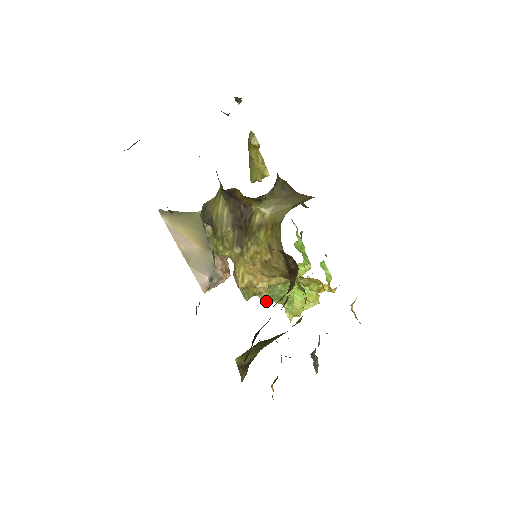
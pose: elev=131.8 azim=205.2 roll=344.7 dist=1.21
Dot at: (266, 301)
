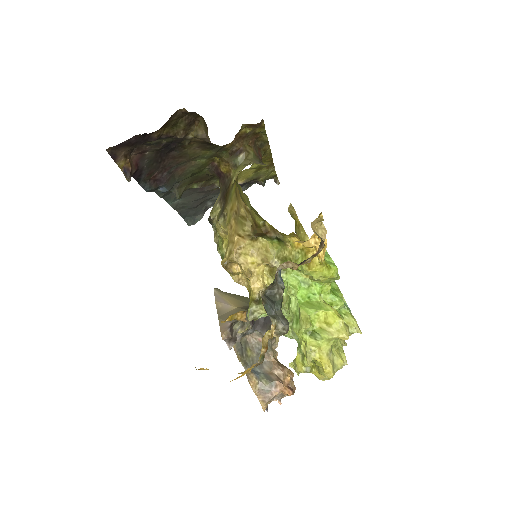
Dot at: (299, 369)
